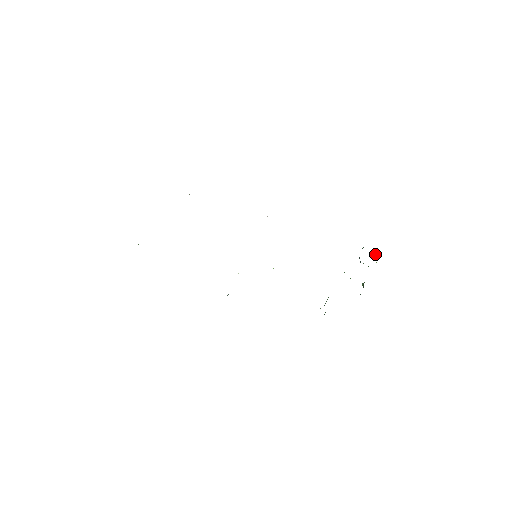
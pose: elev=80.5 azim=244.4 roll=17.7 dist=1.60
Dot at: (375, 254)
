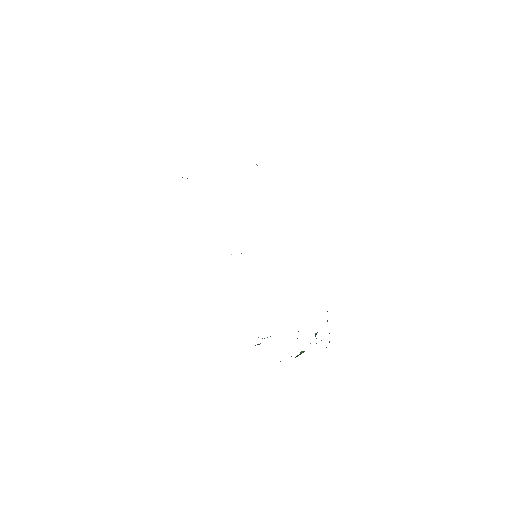
Dot at: occluded
